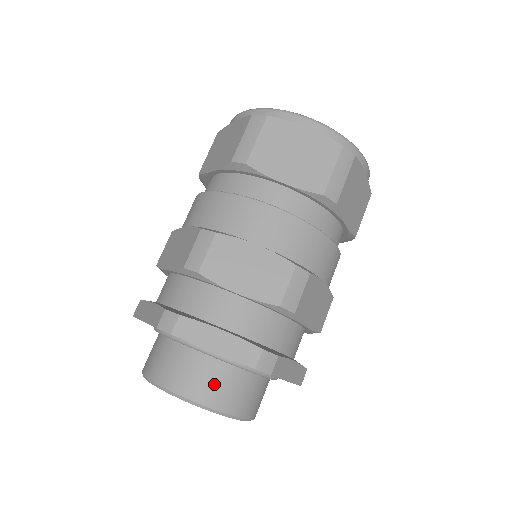
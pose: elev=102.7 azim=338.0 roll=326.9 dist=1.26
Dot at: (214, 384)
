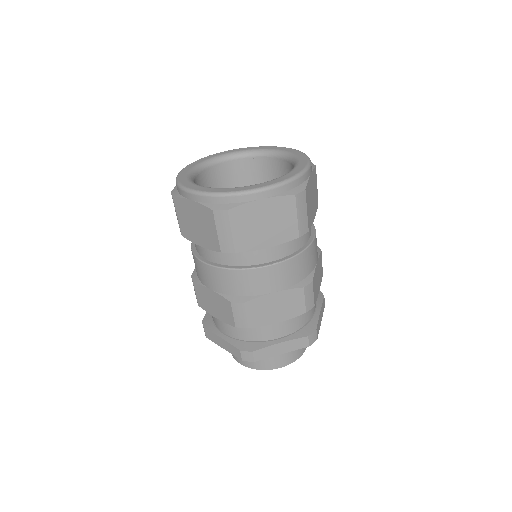
Dot at: occluded
